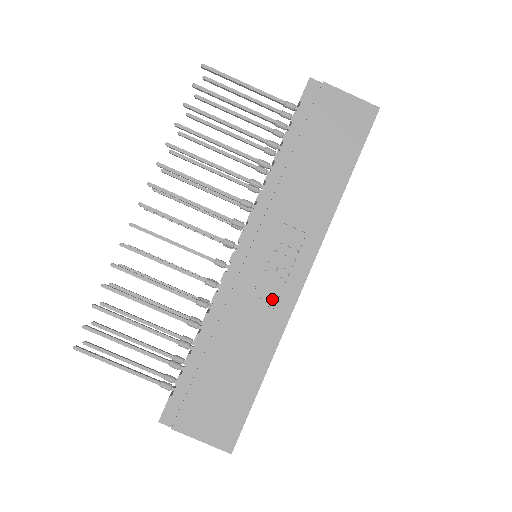
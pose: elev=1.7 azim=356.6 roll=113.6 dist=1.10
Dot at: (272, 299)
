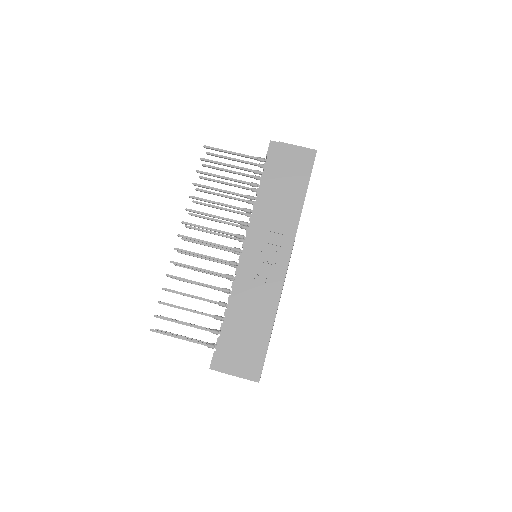
Dot at: (269, 279)
